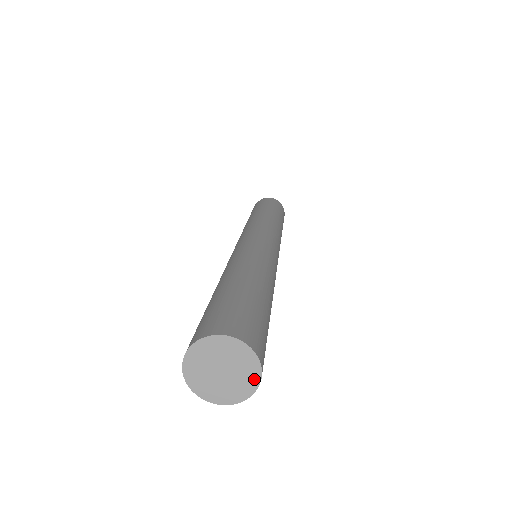
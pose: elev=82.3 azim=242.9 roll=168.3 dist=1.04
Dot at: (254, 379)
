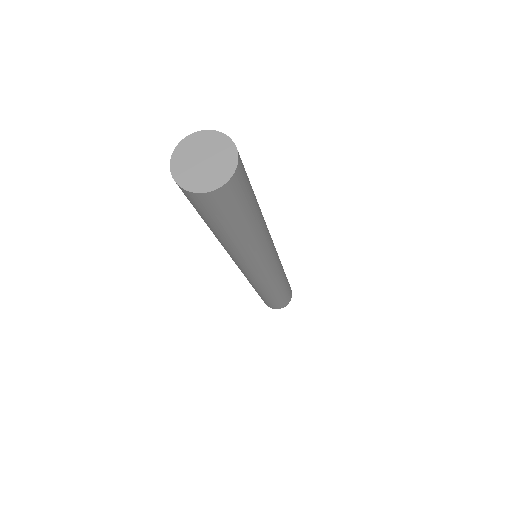
Dot at: (232, 160)
